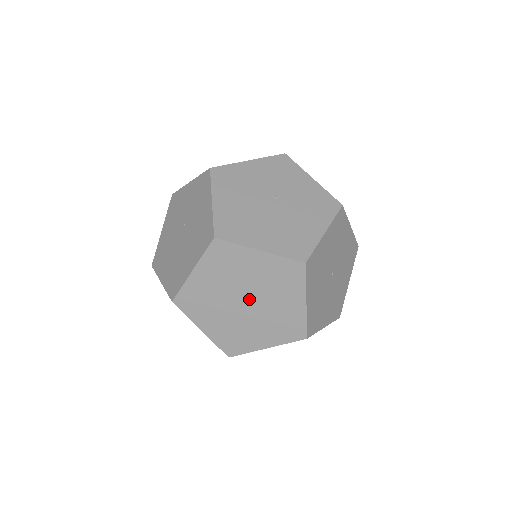
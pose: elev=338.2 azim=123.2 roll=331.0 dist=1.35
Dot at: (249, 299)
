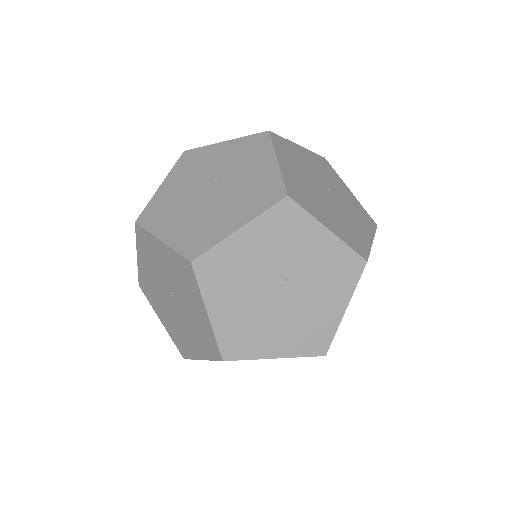
Dot at: occluded
